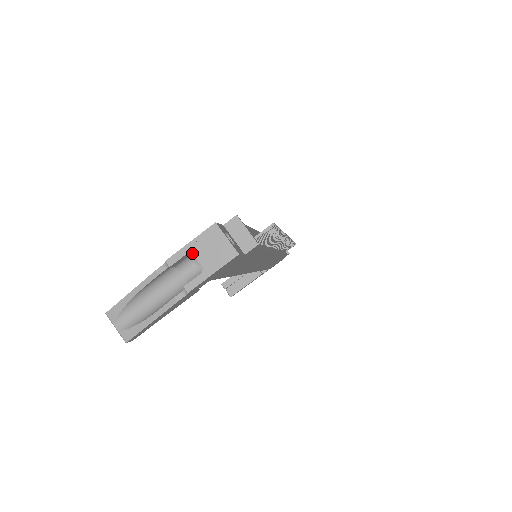
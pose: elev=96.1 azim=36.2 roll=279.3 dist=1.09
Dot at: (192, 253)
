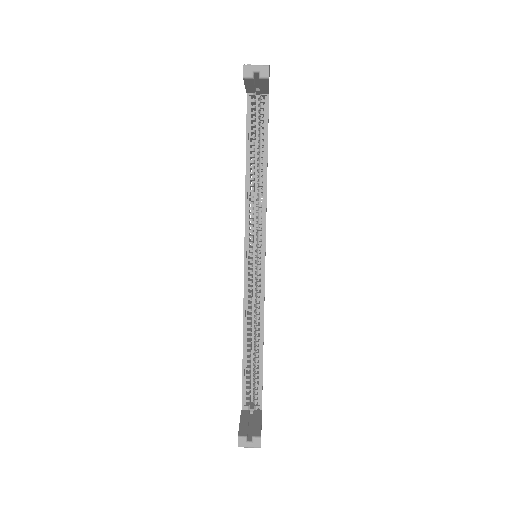
Dot at: occluded
